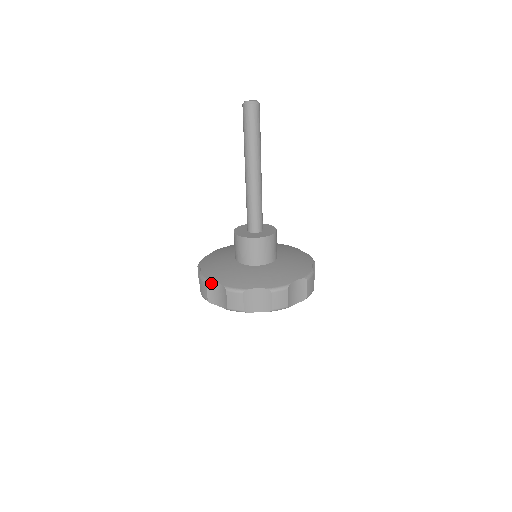
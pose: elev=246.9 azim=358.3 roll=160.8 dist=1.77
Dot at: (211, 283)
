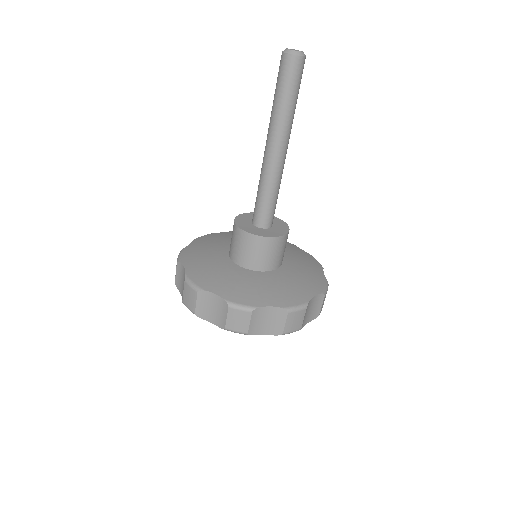
Dot at: (259, 309)
